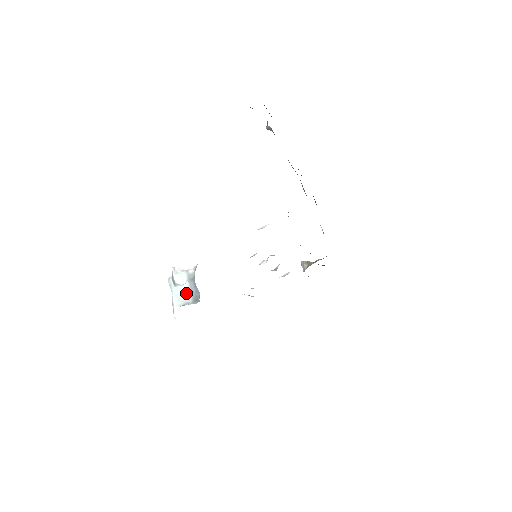
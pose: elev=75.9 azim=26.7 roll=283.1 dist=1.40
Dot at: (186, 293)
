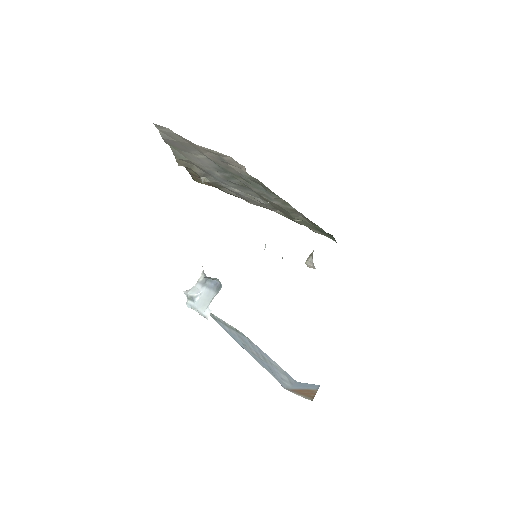
Dot at: (207, 294)
